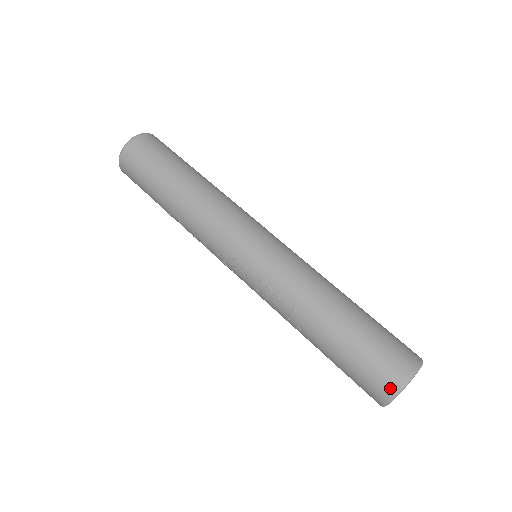
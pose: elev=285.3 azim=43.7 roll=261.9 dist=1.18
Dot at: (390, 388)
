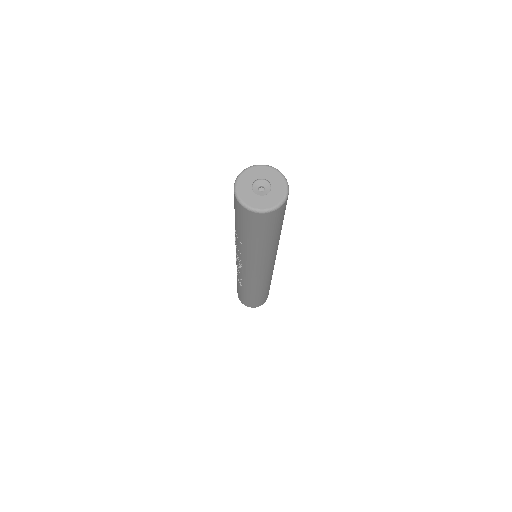
Dot at: (244, 304)
